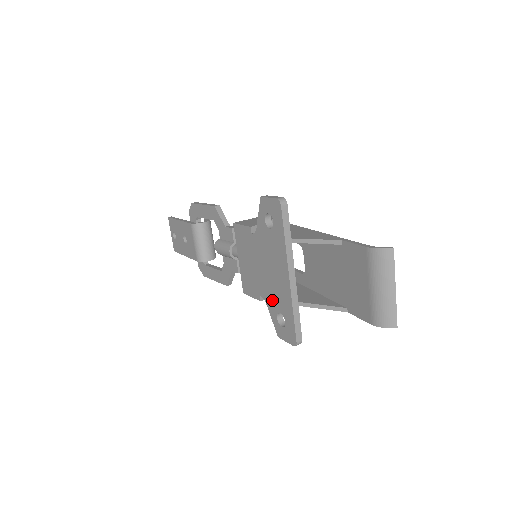
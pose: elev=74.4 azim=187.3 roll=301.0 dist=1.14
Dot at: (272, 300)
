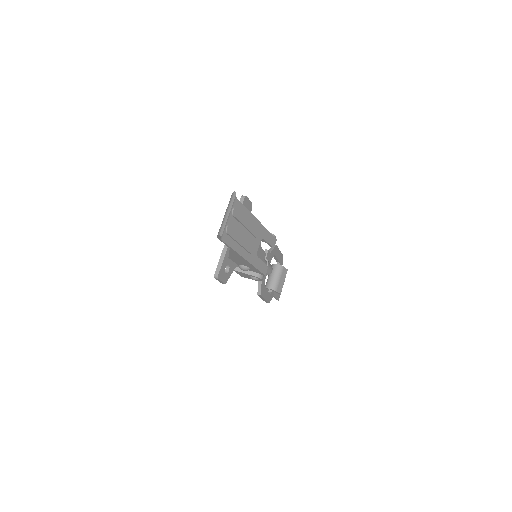
Dot at: occluded
